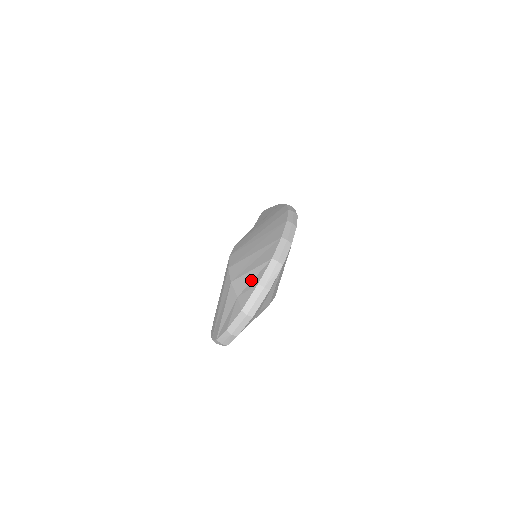
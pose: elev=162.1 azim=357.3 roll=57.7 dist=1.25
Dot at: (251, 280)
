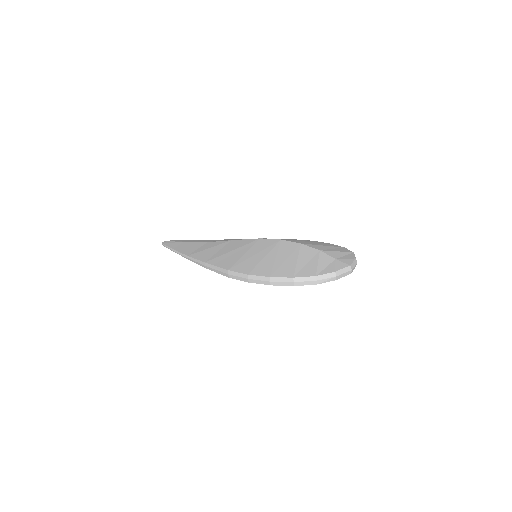
Dot at: (343, 255)
